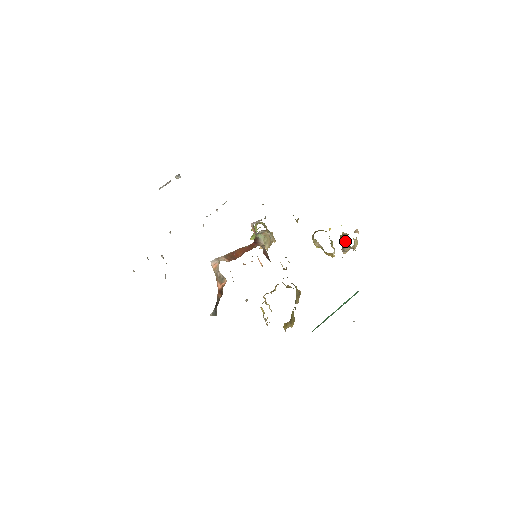
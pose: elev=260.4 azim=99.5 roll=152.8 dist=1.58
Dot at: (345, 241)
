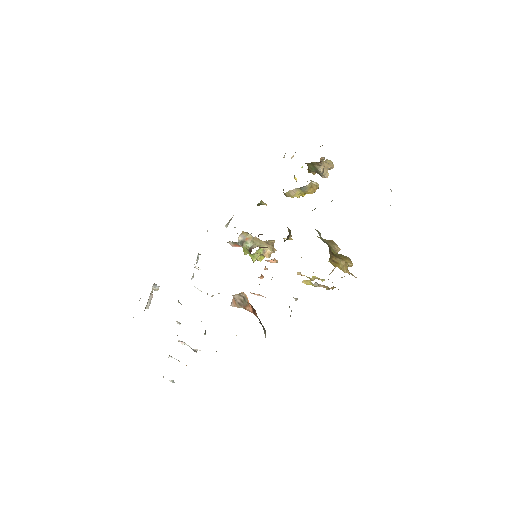
Dot at: (312, 167)
